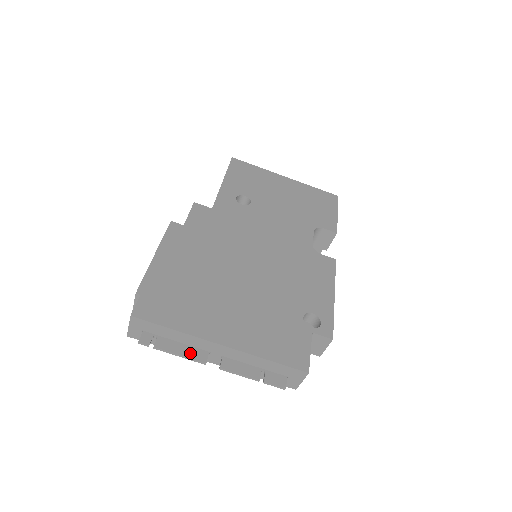
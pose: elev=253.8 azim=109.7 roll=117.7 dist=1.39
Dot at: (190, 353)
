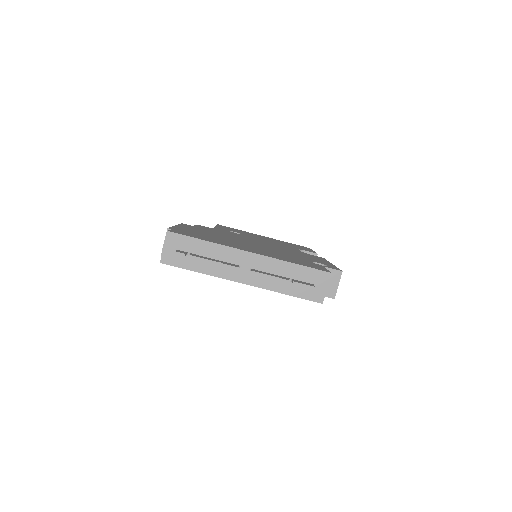
Dot at: (222, 262)
